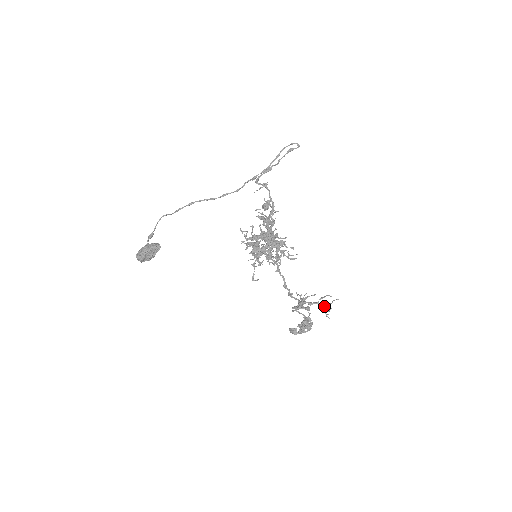
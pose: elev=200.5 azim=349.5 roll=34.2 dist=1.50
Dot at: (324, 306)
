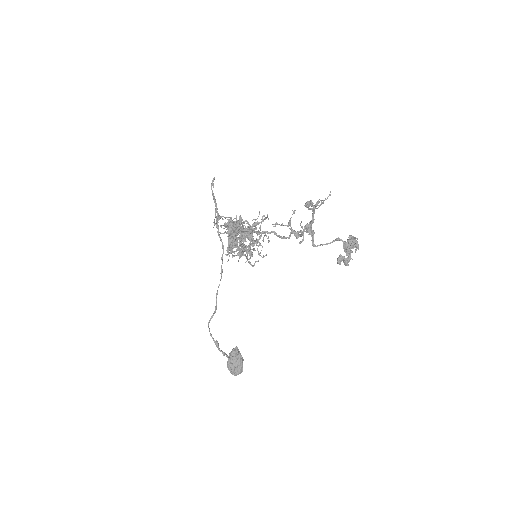
Dot at: (313, 207)
